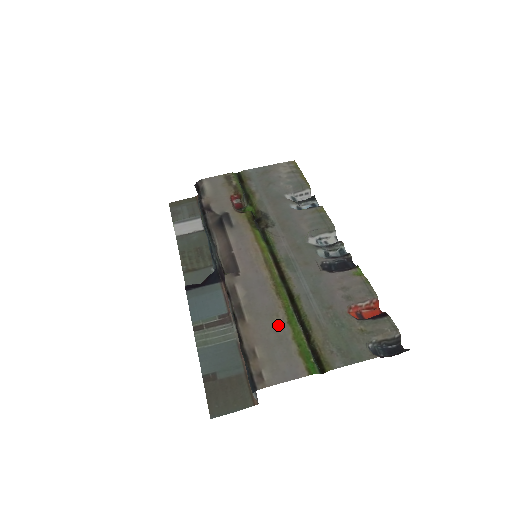
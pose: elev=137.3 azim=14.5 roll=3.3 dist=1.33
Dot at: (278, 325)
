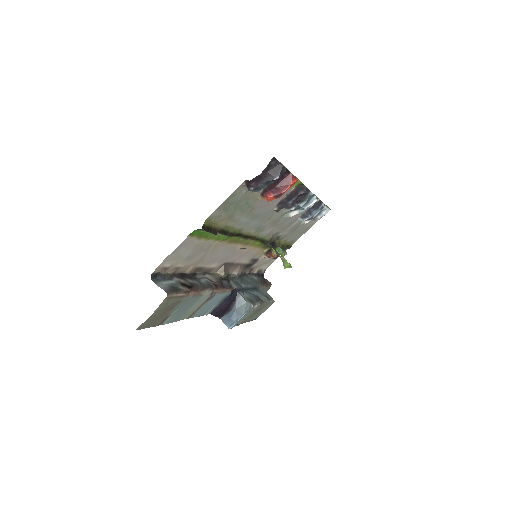
Dot at: (209, 247)
